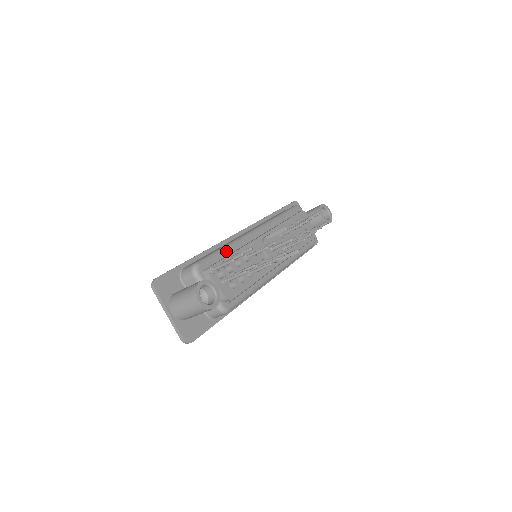
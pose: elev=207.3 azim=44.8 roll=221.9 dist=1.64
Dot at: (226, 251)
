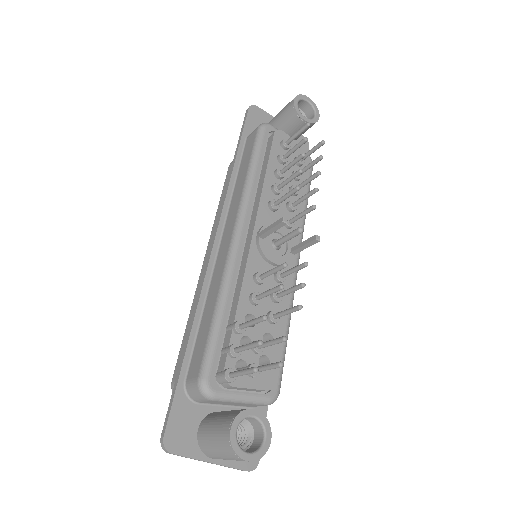
Dot at: (224, 315)
